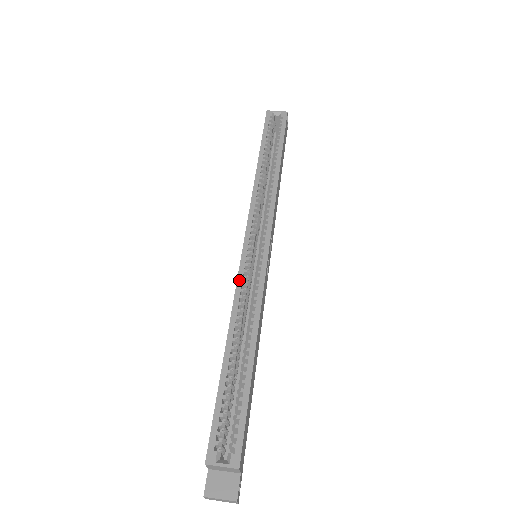
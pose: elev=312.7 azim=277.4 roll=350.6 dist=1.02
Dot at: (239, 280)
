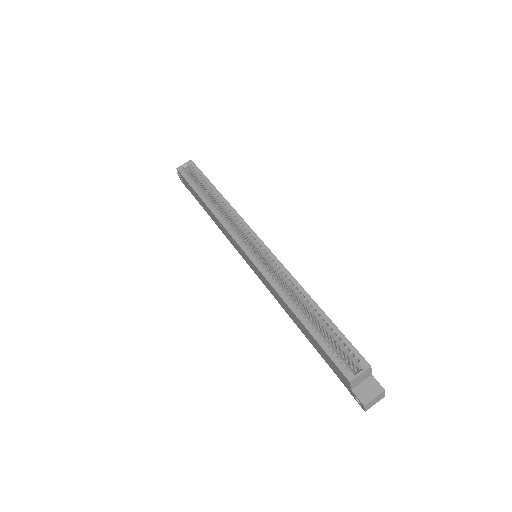
Dot at: (263, 273)
